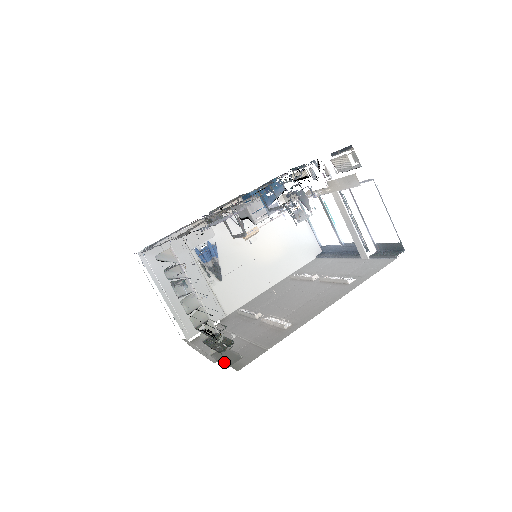
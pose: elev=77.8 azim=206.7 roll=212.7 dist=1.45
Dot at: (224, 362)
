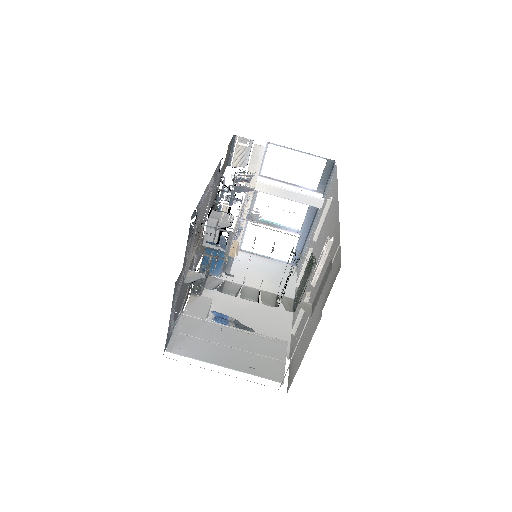
Dot at: (325, 282)
